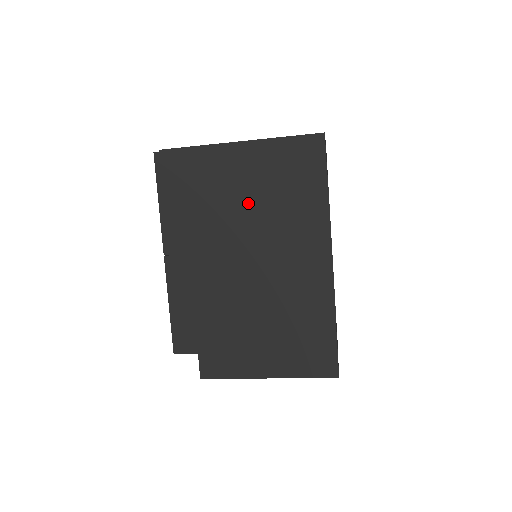
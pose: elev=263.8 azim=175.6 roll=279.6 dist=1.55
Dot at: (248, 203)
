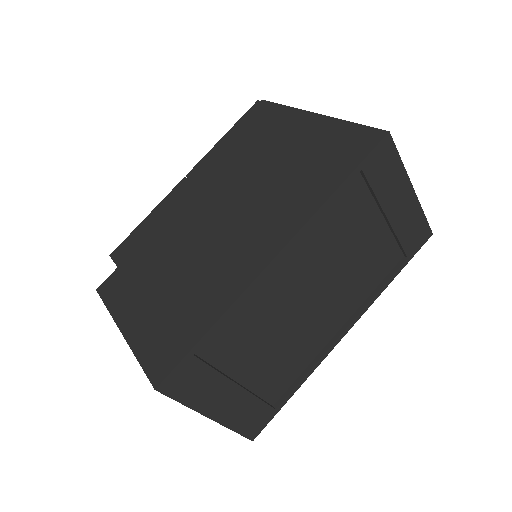
Dot at: (271, 165)
